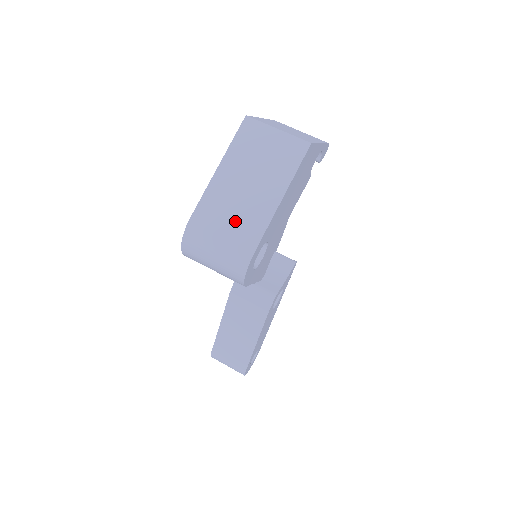
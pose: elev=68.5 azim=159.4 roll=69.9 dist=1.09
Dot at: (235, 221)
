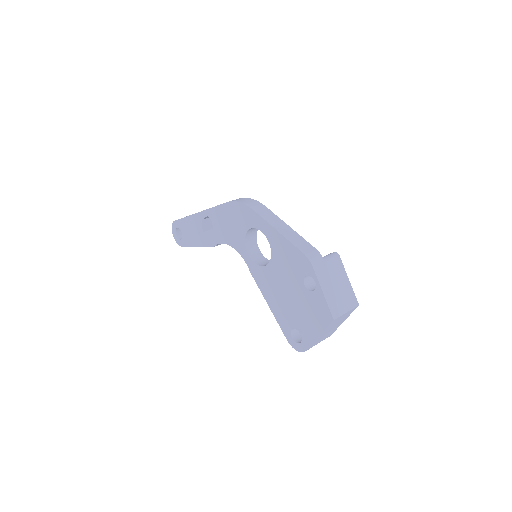
Dot at: (324, 338)
